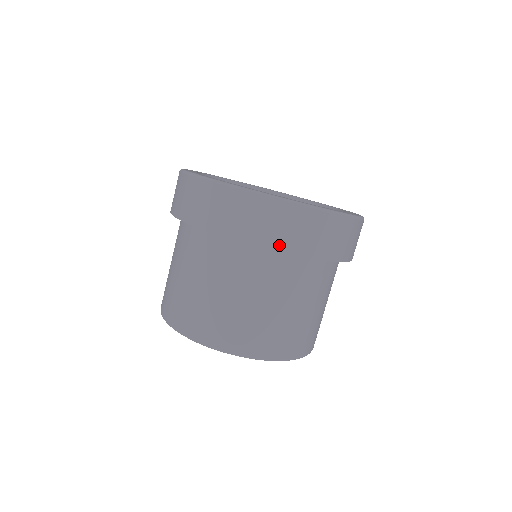
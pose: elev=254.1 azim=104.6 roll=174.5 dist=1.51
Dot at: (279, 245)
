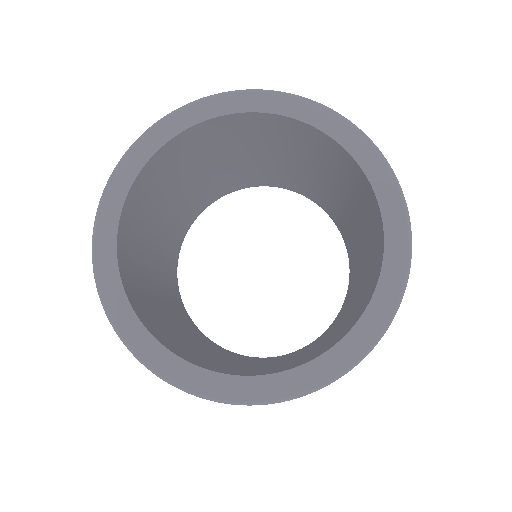
Dot at: occluded
